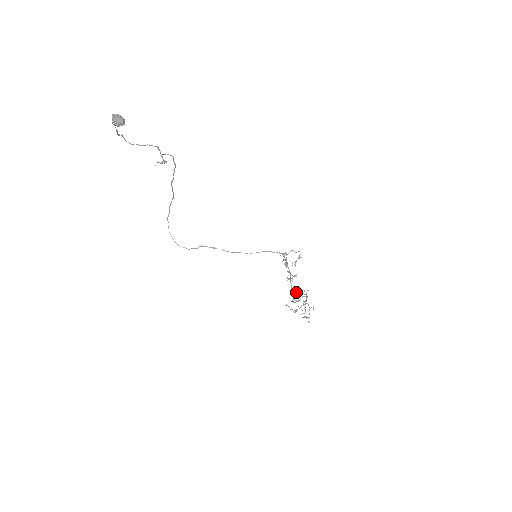
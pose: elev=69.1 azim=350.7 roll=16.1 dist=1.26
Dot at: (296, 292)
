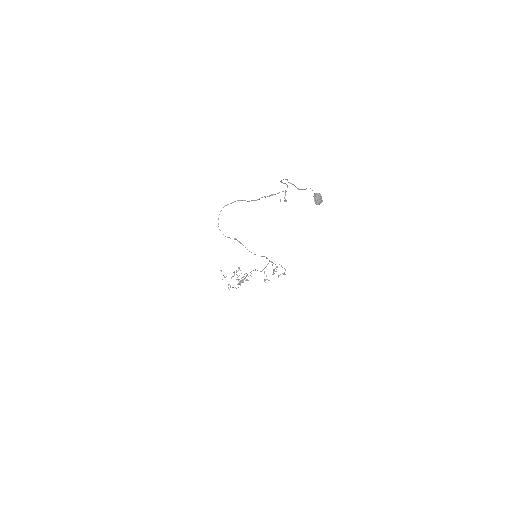
Dot at: occluded
